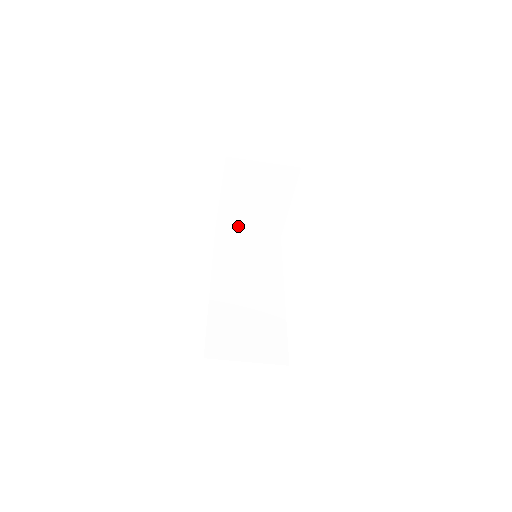
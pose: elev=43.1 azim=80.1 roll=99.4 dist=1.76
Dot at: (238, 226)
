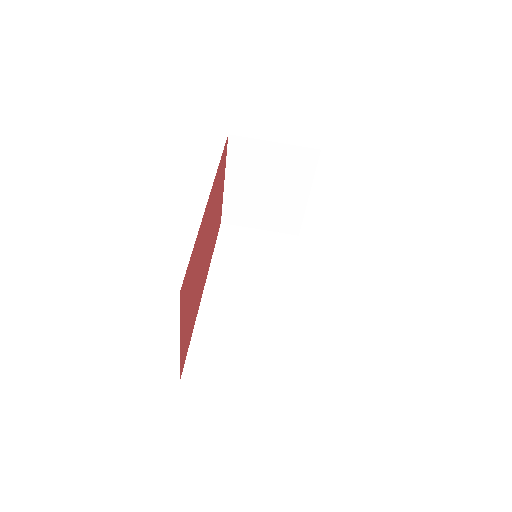
Dot at: (247, 220)
